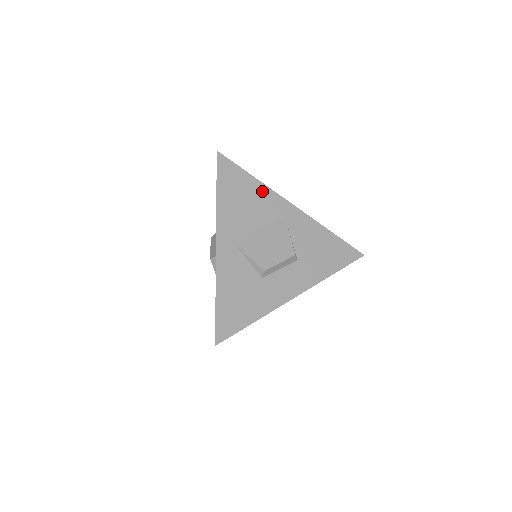
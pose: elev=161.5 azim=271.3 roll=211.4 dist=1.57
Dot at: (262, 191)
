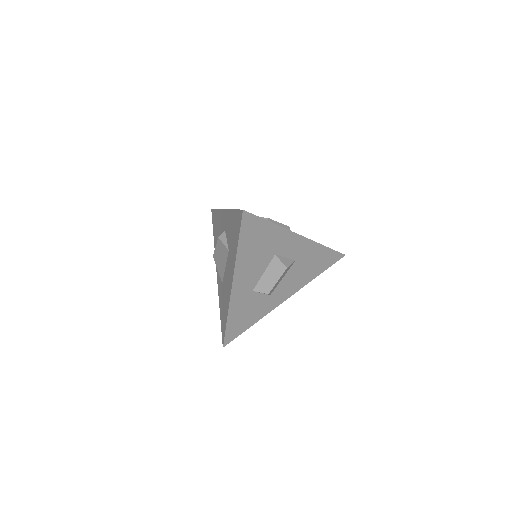
Dot at: occluded
